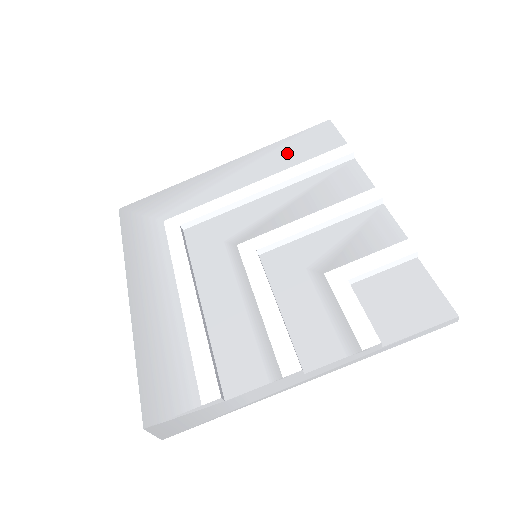
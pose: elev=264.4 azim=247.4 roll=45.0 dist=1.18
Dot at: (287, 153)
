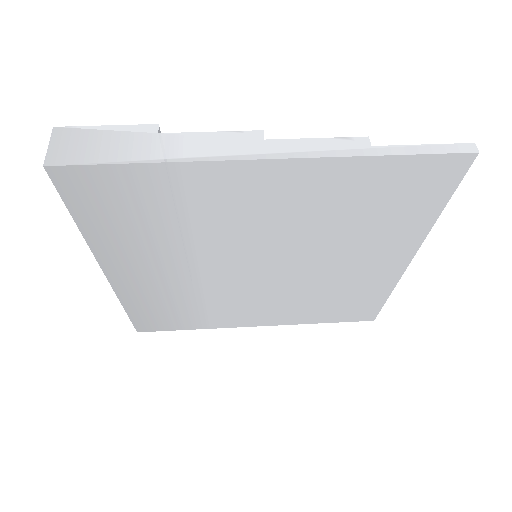
Dot at: occluded
